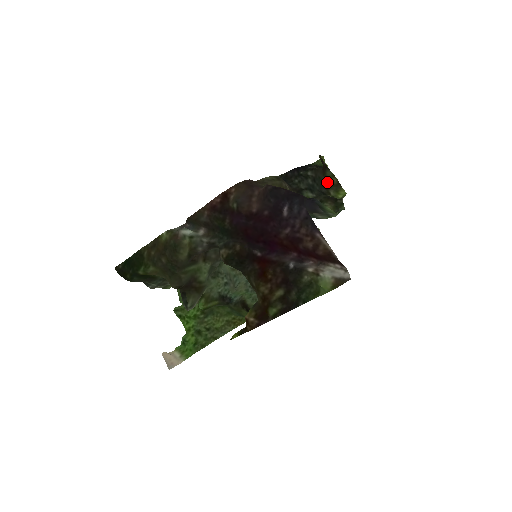
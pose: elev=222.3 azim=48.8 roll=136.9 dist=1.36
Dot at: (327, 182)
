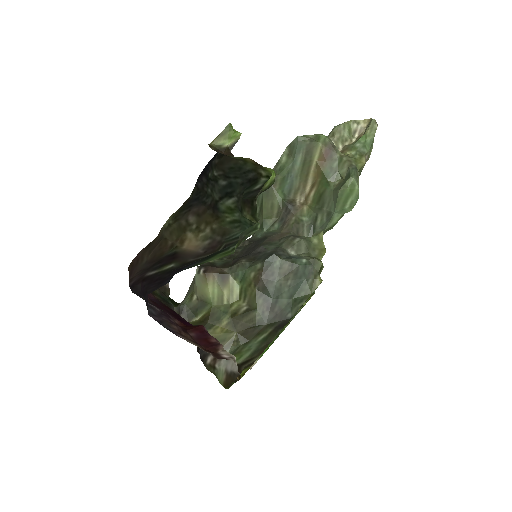
Dot at: (247, 164)
